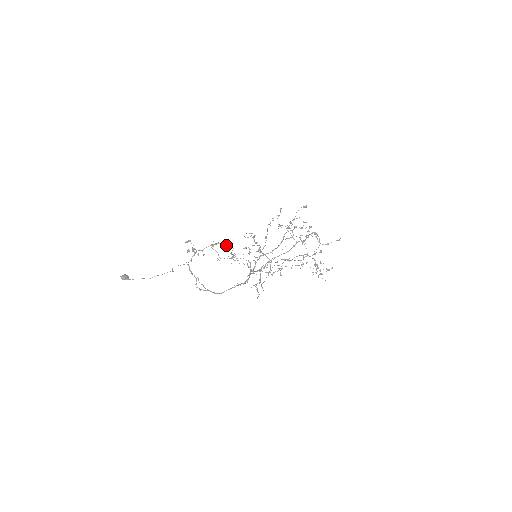
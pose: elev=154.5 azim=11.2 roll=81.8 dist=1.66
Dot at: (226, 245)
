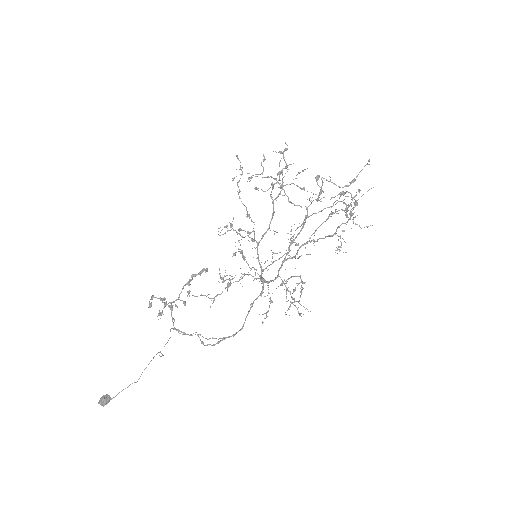
Dot at: (205, 271)
